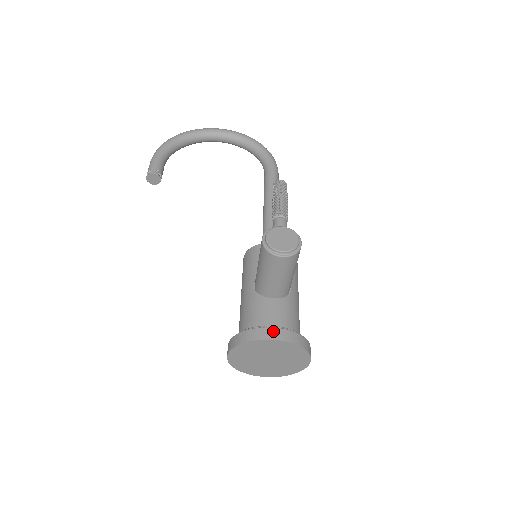
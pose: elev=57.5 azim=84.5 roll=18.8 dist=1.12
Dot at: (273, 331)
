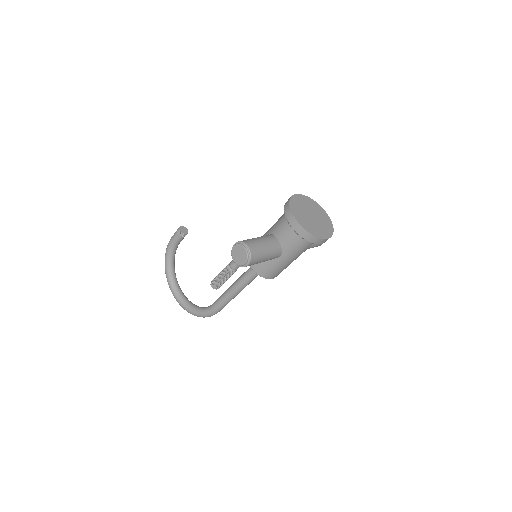
Dot at: occluded
